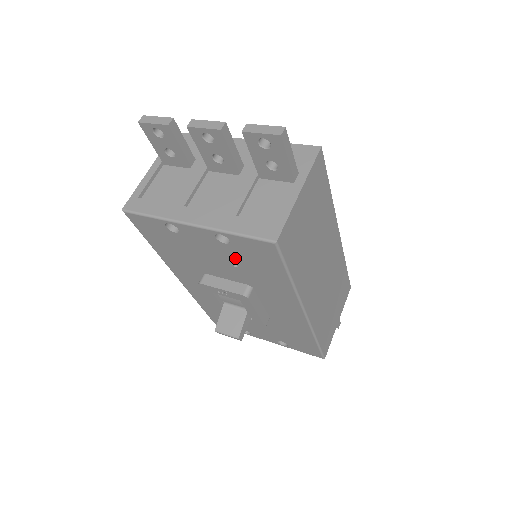
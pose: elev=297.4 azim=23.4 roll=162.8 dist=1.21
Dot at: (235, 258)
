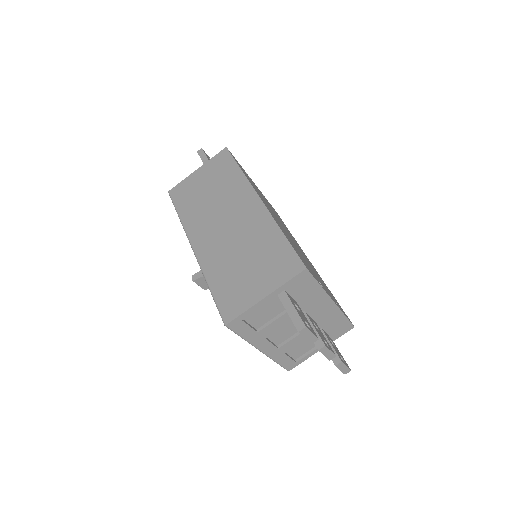
Dot at: occluded
